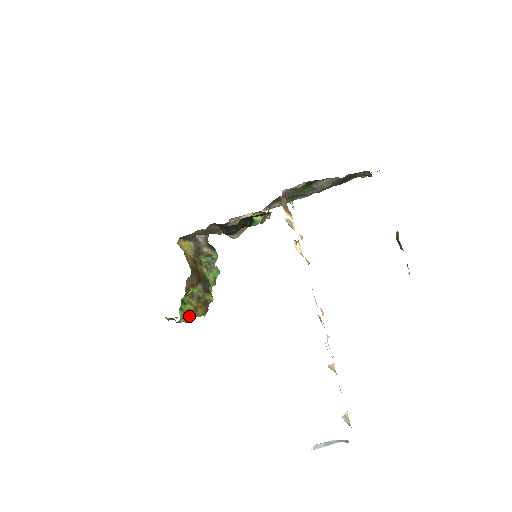
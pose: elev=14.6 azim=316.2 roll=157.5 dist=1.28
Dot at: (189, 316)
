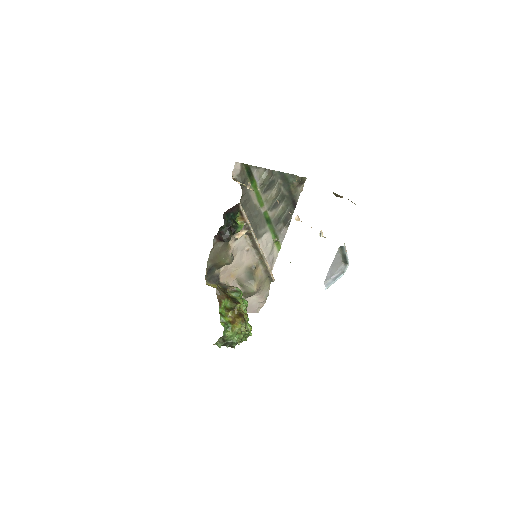
Dot at: (231, 328)
